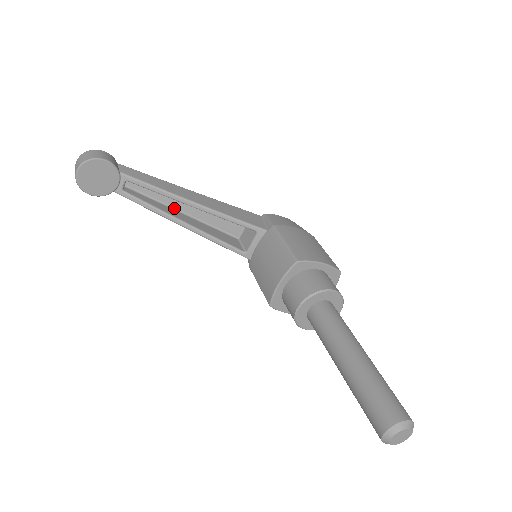
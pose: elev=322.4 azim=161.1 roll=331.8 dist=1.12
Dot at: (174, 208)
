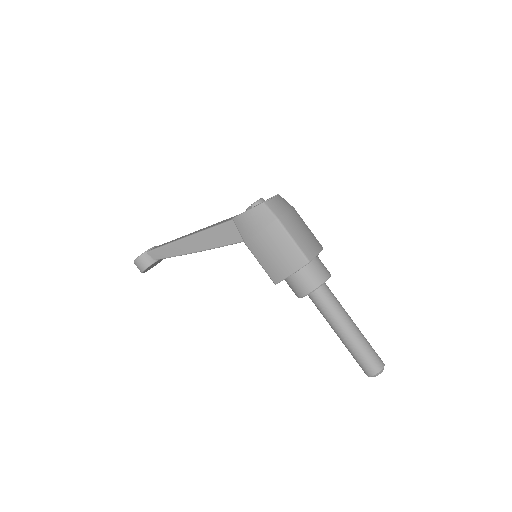
Dot at: occluded
